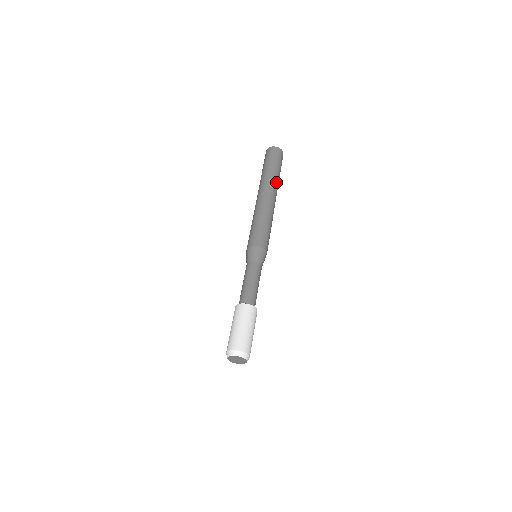
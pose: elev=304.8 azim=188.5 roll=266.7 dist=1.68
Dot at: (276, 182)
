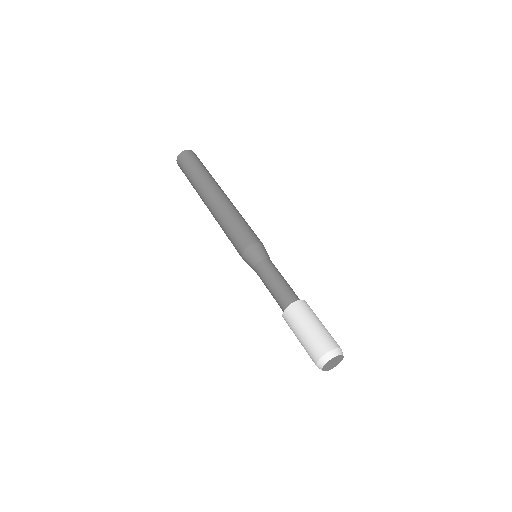
Dot at: (208, 179)
